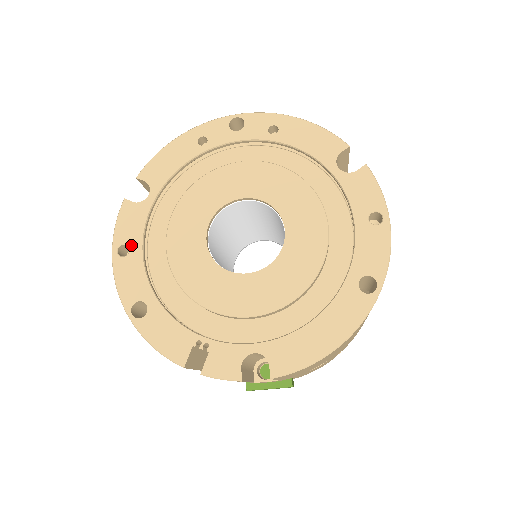
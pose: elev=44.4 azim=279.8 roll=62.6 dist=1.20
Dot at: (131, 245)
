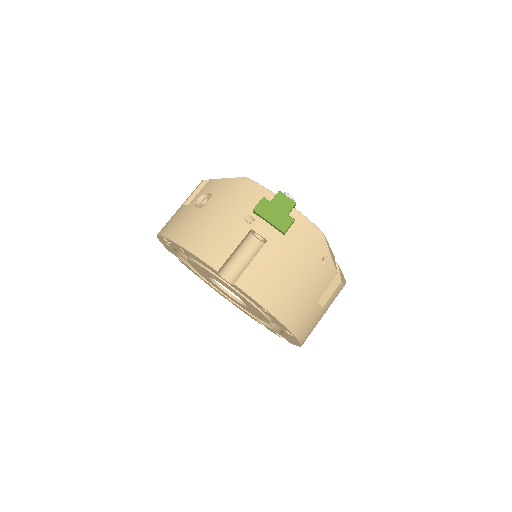
Dot at: (201, 278)
